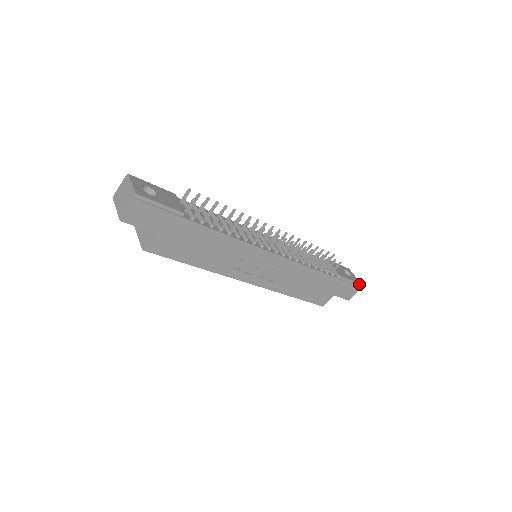
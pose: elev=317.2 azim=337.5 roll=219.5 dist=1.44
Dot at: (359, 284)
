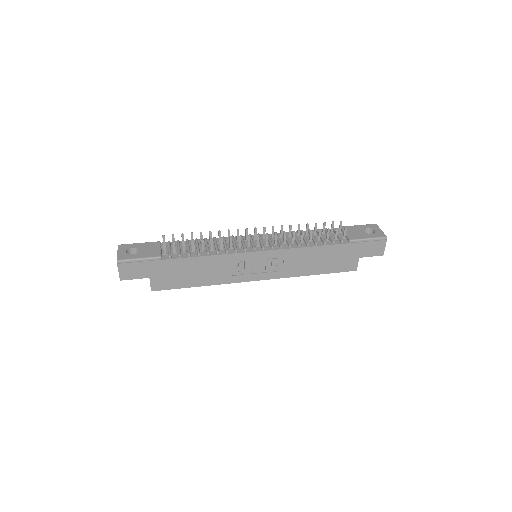
Dot at: (382, 238)
